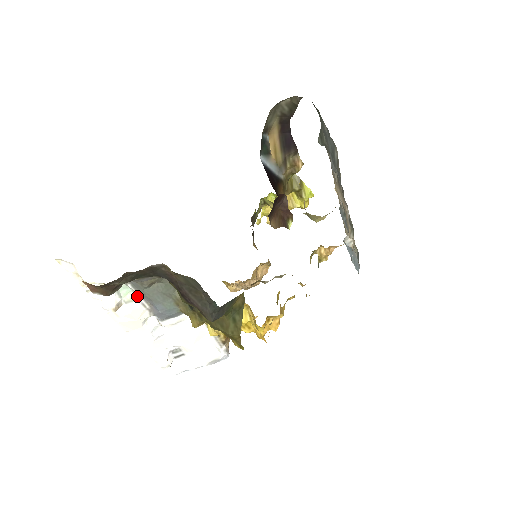
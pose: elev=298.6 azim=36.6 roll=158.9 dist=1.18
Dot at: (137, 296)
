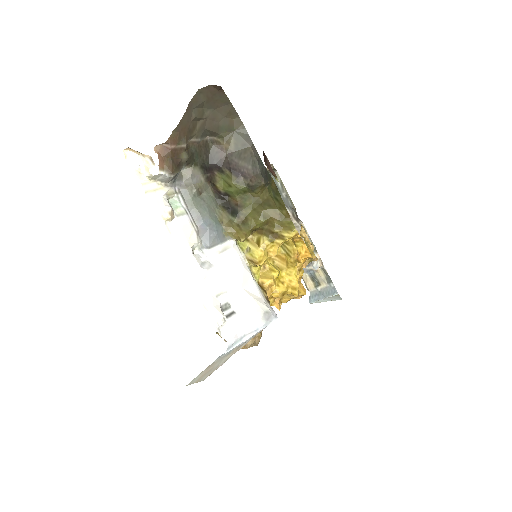
Dot at: (186, 210)
